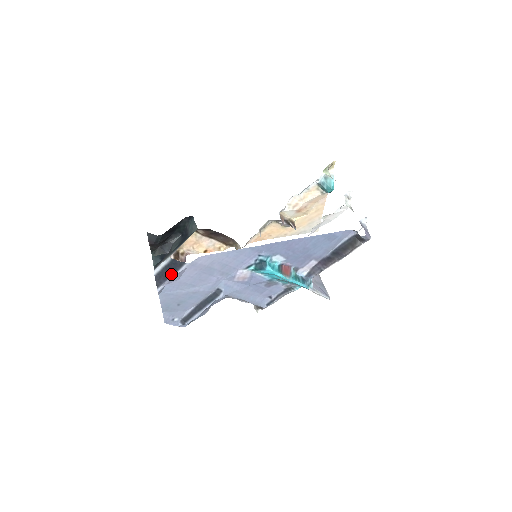
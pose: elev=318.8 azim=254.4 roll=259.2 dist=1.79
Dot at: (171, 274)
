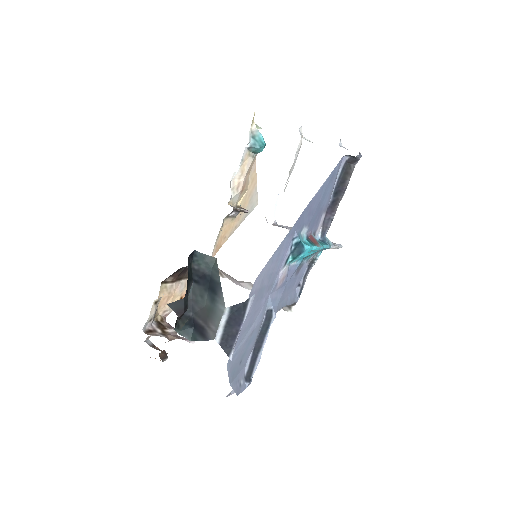
Dot at: (238, 326)
